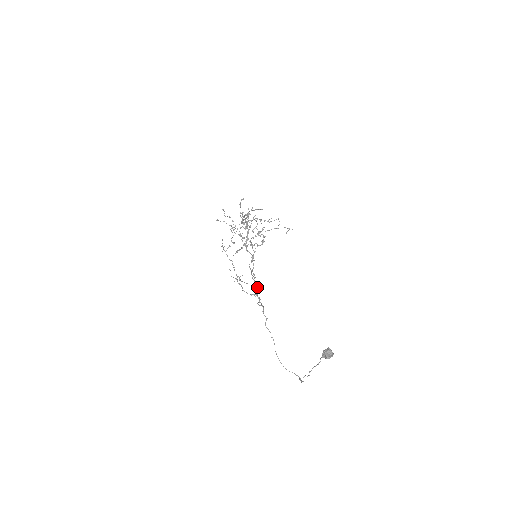
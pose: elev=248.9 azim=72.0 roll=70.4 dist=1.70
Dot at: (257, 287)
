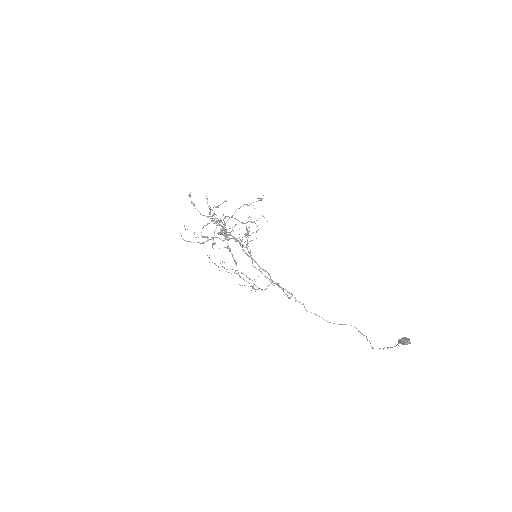
Dot at: (268, 274)
